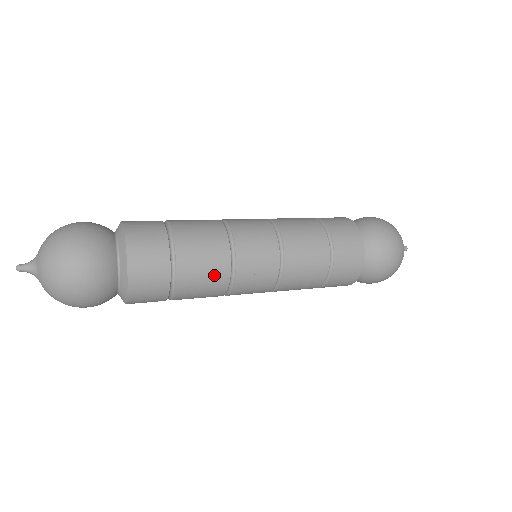
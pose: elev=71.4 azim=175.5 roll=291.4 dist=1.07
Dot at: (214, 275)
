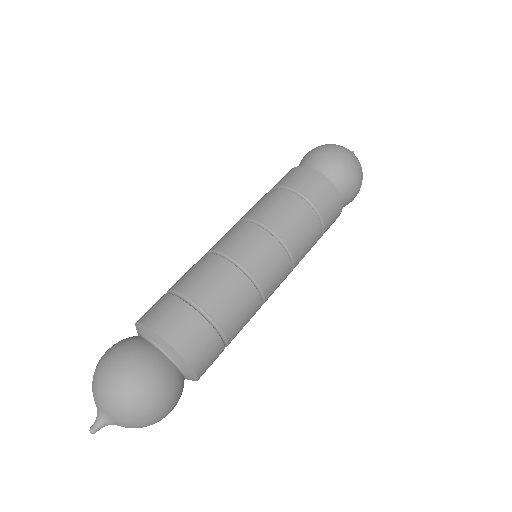
Dot at: (251, 313)
